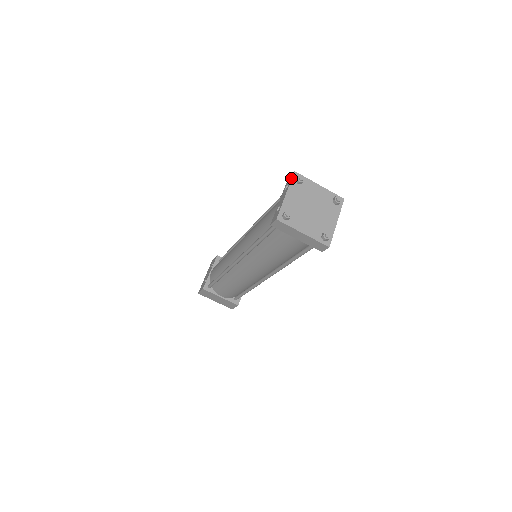
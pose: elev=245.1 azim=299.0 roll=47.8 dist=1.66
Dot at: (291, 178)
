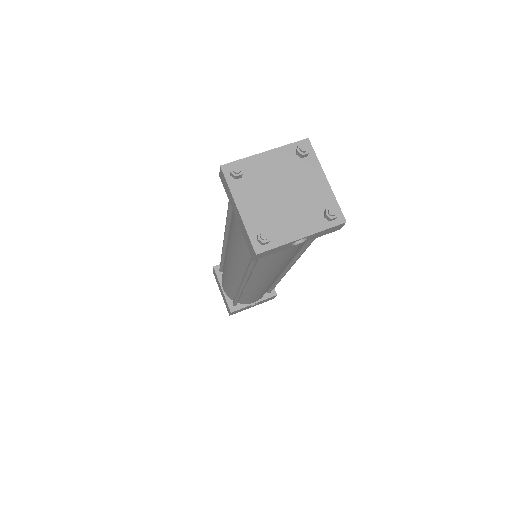
Dot at: (295, 142)
